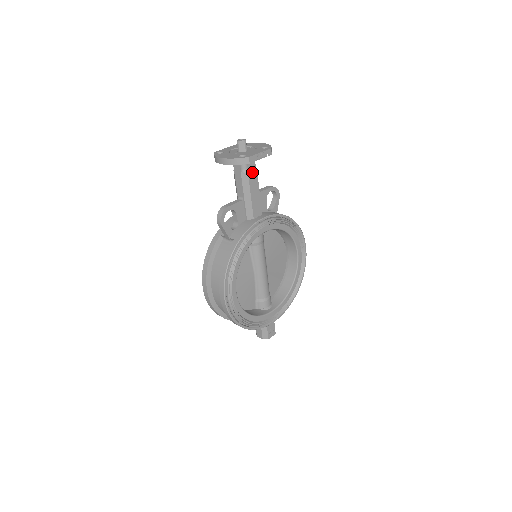
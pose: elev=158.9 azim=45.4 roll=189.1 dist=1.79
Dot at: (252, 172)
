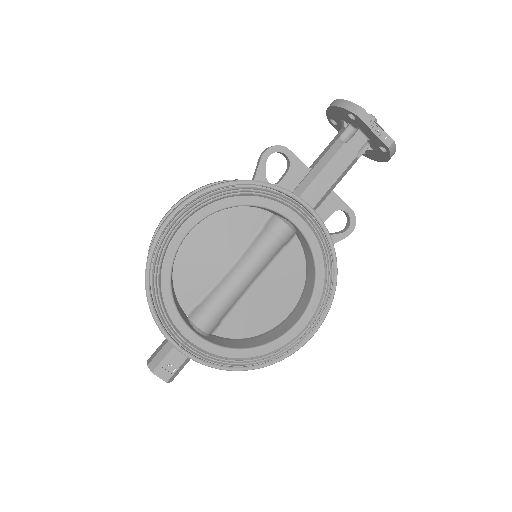
Dot at: (350, 150)
